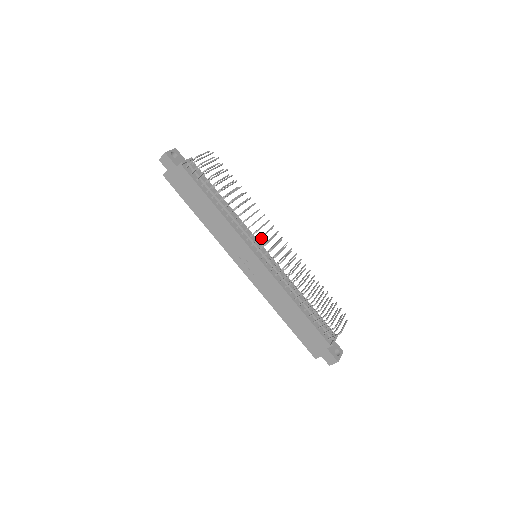
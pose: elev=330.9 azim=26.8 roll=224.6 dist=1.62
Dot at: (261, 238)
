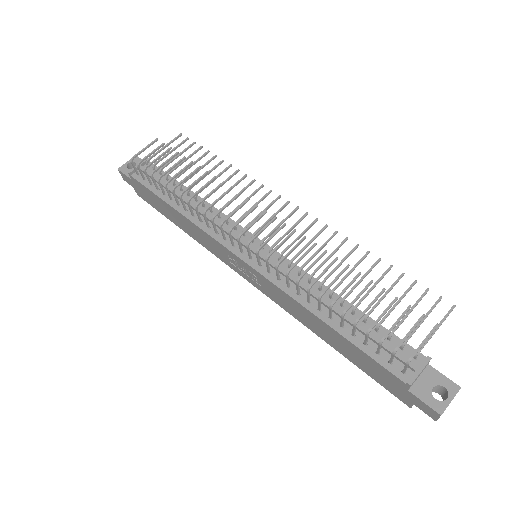
Dot at: (230, 231)
